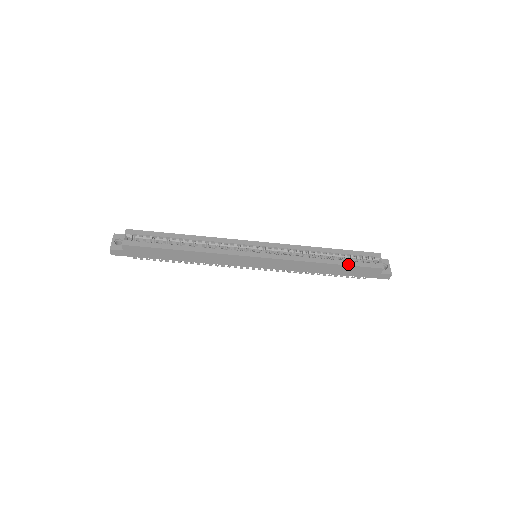
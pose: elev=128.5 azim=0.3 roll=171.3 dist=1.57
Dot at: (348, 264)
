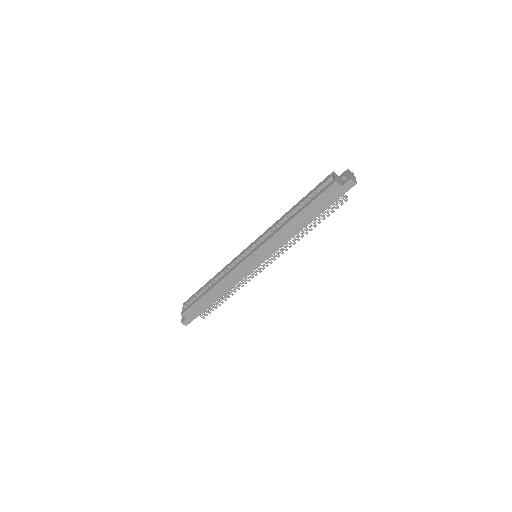
Dot at: (308, 204)
